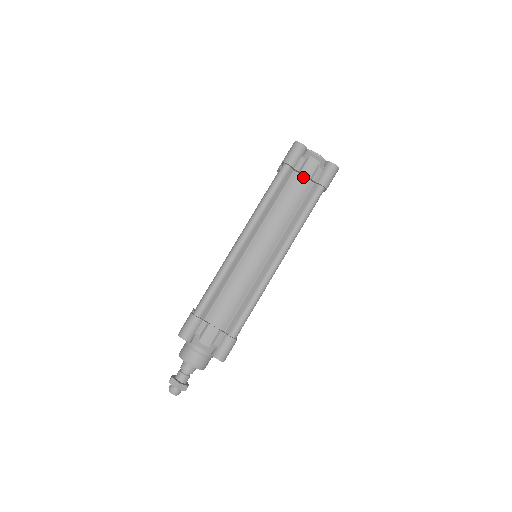
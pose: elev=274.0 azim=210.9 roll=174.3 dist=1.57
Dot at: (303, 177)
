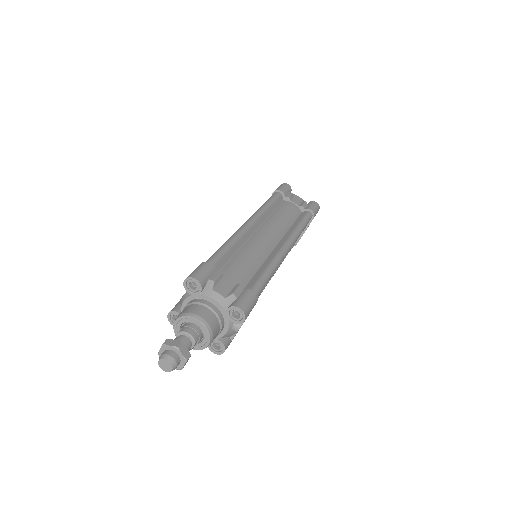
Dot at: (293, 204)
